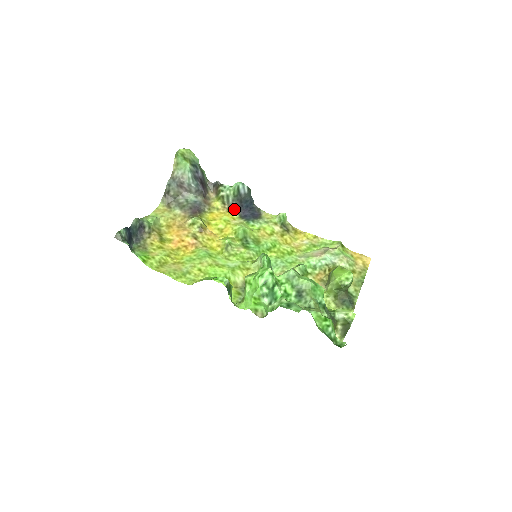
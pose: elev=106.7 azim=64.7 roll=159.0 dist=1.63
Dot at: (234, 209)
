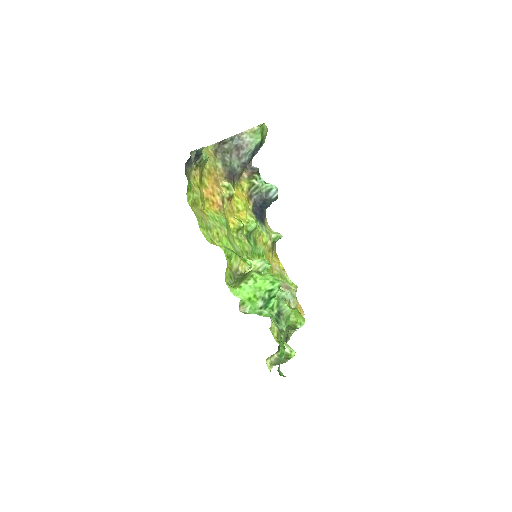
Dot at: (252, 200)
